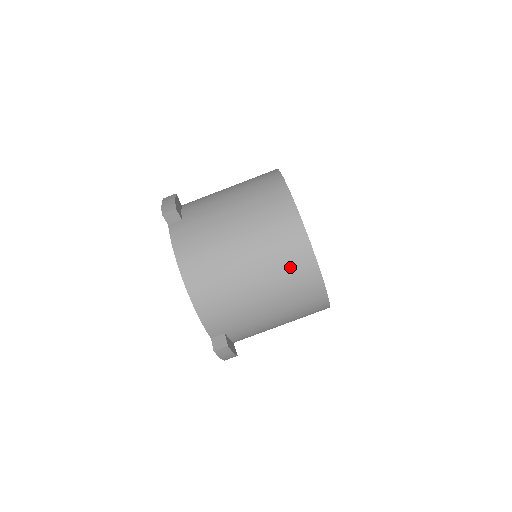
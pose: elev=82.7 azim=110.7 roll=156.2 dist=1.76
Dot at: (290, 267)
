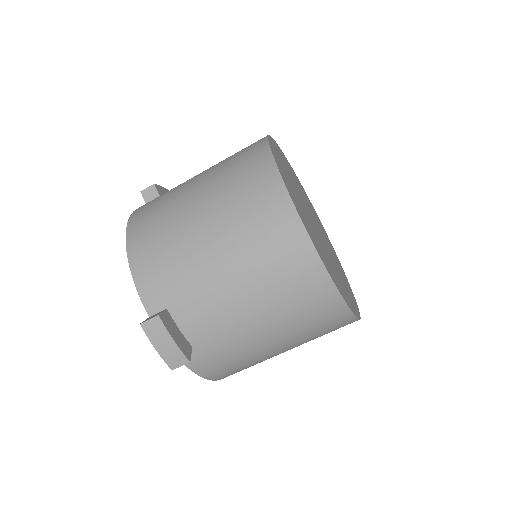
Dot at: occluded
